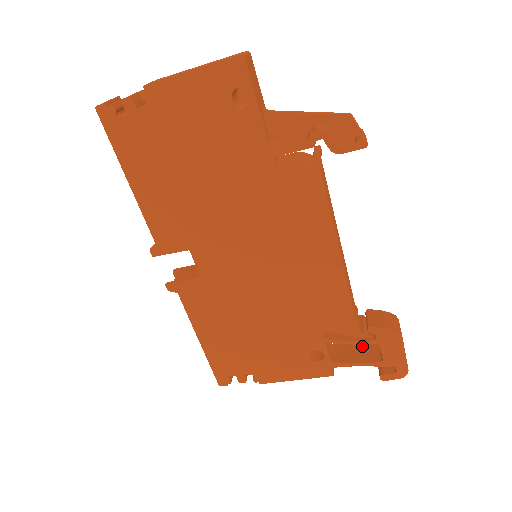
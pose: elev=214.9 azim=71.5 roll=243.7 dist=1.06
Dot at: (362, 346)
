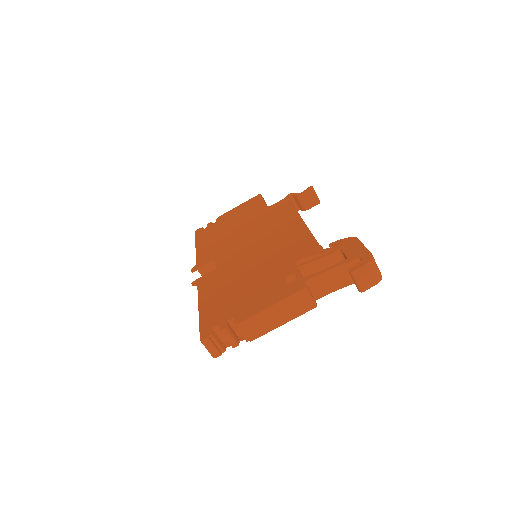
Dot at: (340, 284)
